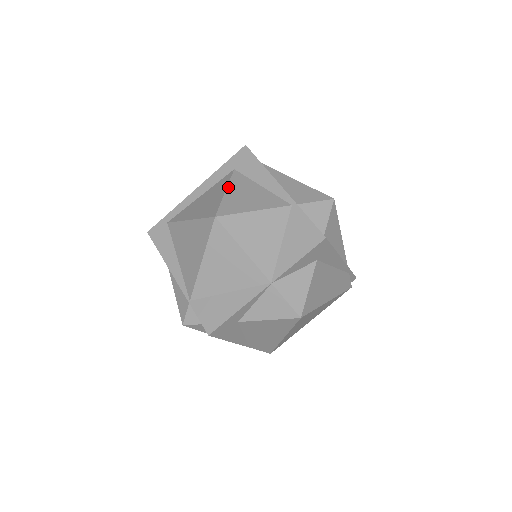
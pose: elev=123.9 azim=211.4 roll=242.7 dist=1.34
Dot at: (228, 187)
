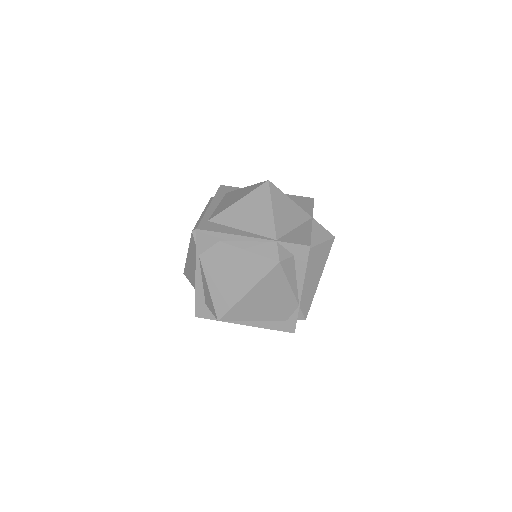
Dot at: (243, 188)
